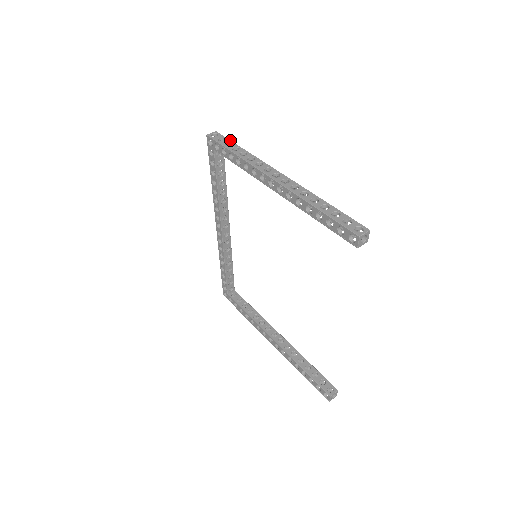
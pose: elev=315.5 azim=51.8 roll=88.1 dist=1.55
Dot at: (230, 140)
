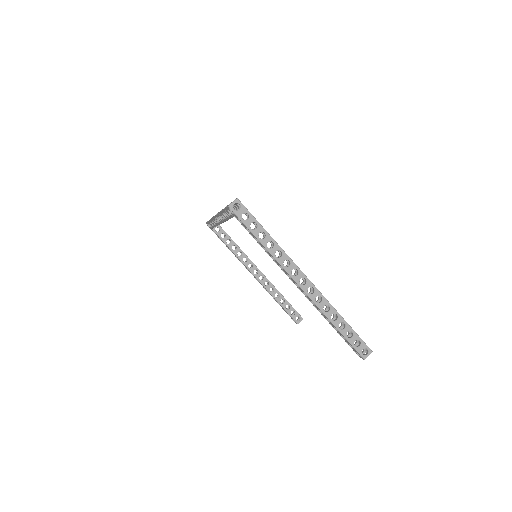
Dot at: (255, 218)
